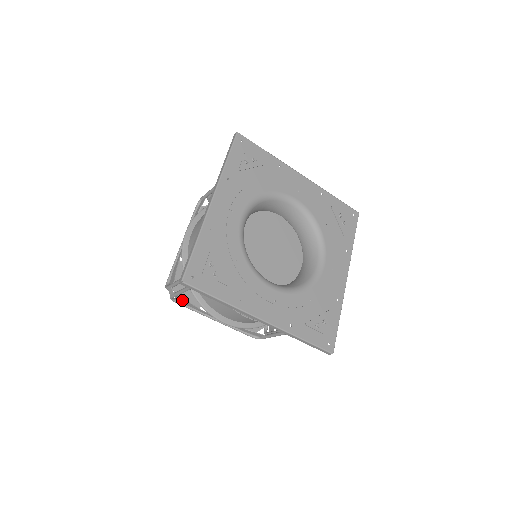
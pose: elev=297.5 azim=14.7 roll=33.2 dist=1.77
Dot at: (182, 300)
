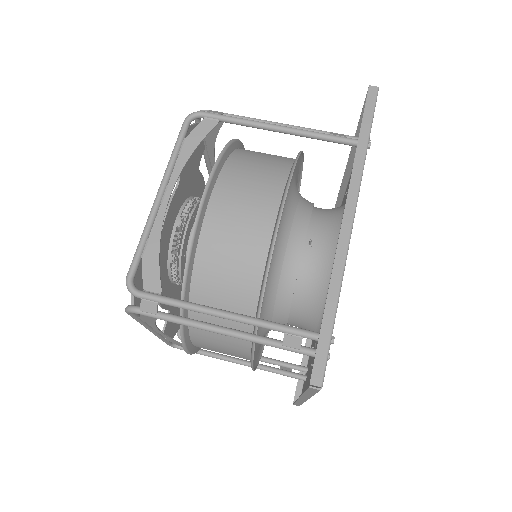
Dot at: occluded
